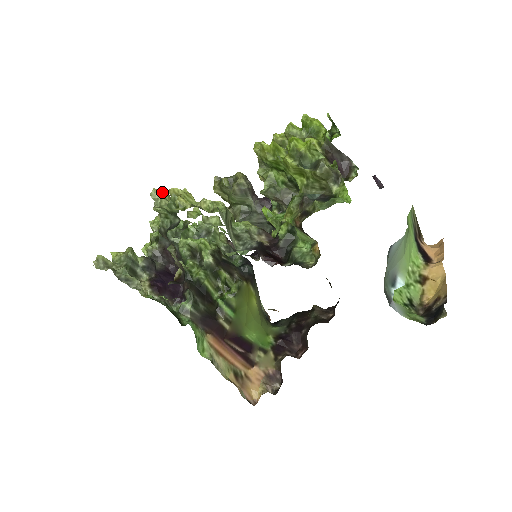
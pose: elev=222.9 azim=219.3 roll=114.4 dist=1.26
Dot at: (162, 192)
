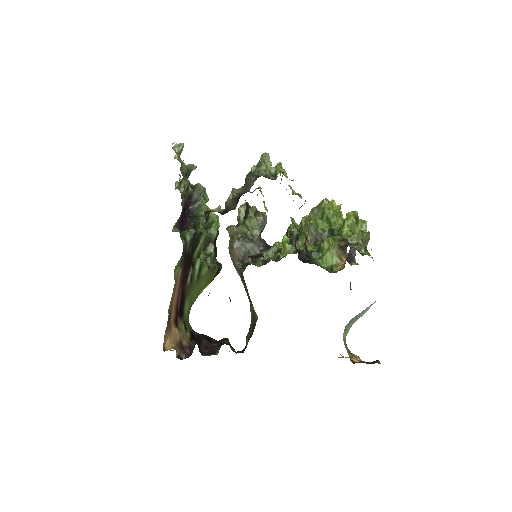
Dot at: occluded
